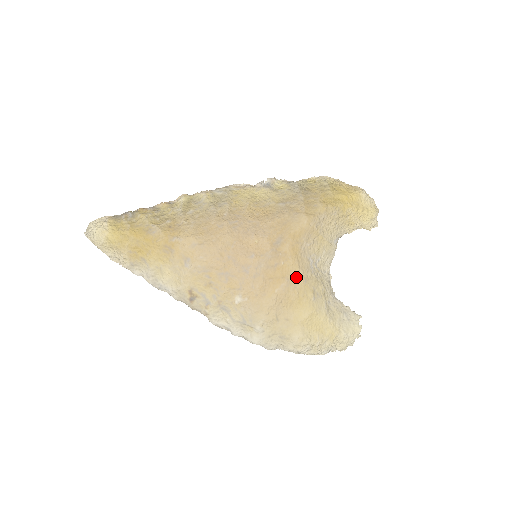
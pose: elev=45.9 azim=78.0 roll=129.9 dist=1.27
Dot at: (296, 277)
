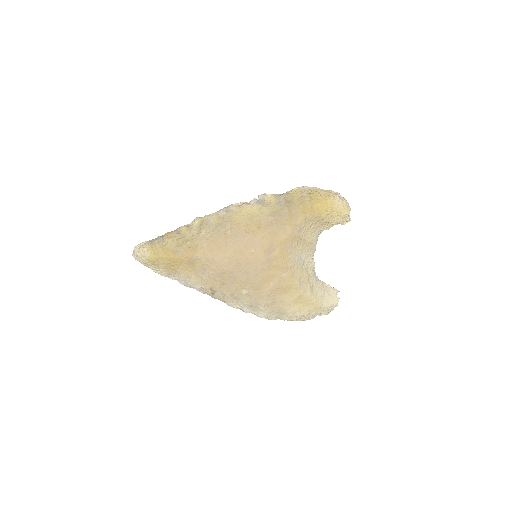
Dot at: (285, 272)
